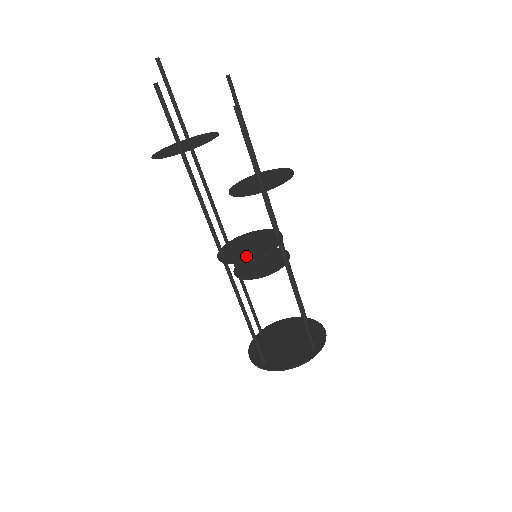
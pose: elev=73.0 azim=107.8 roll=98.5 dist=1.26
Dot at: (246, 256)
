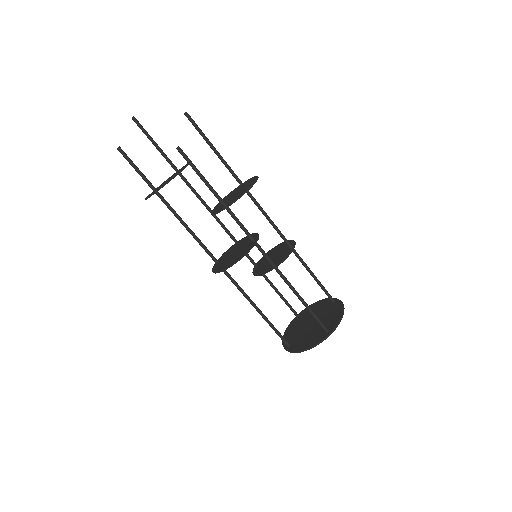
Dot at: (226, 265)
